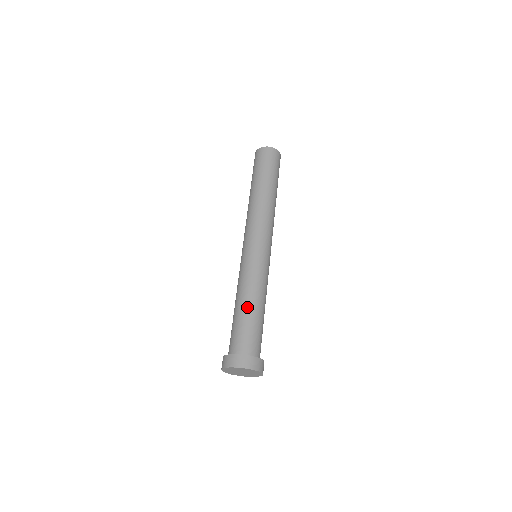
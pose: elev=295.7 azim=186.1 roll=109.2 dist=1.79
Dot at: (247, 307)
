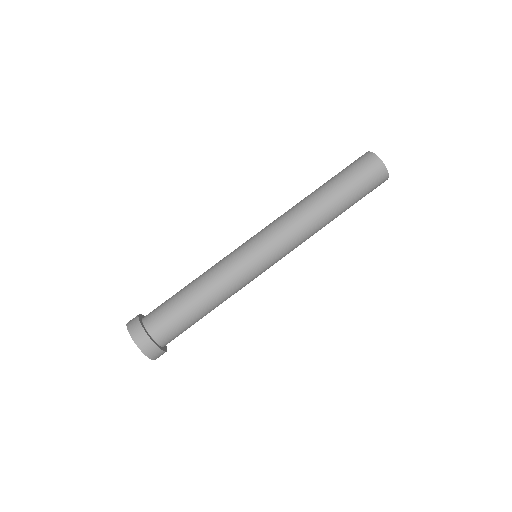
Dot at: (194, 298)
